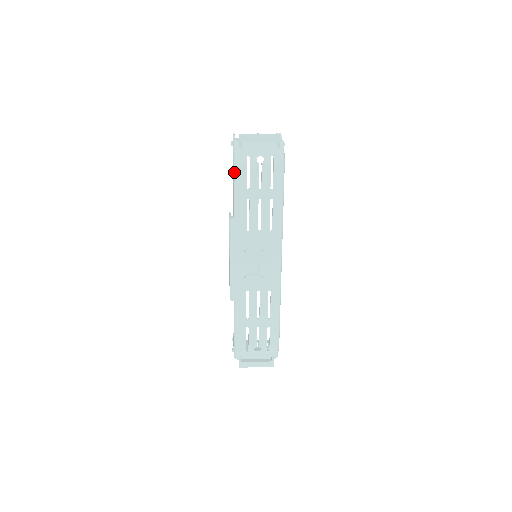
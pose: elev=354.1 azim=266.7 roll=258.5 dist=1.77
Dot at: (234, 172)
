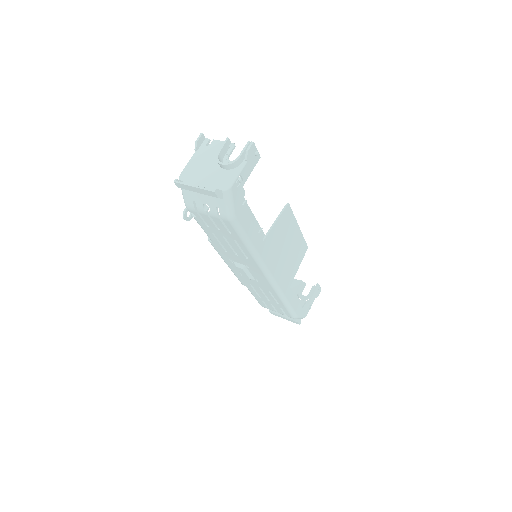
Dot at: (183, 216)
